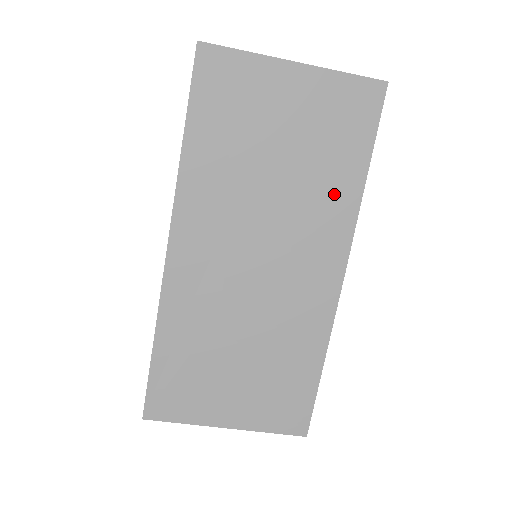
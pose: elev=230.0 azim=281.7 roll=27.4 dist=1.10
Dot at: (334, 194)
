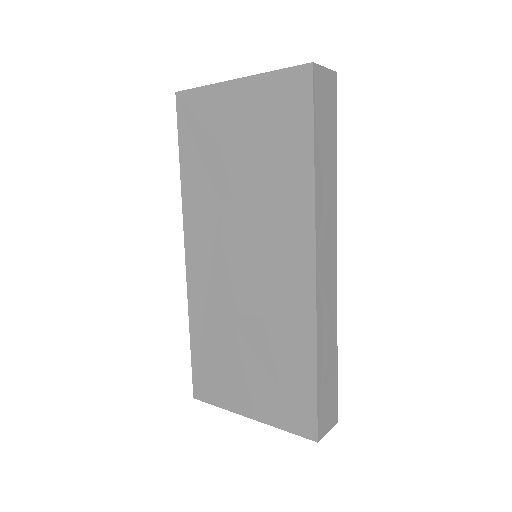
Dot at: (289, 186)
